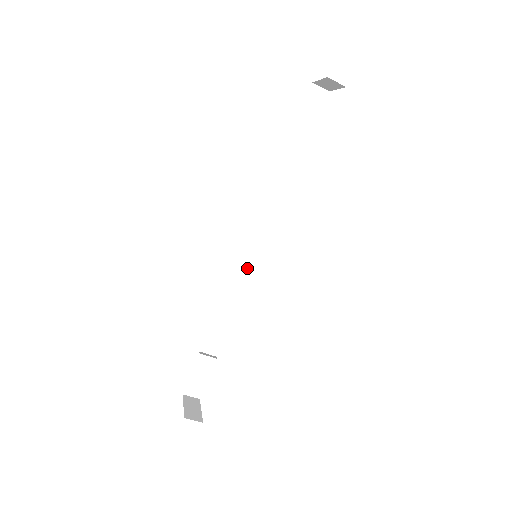
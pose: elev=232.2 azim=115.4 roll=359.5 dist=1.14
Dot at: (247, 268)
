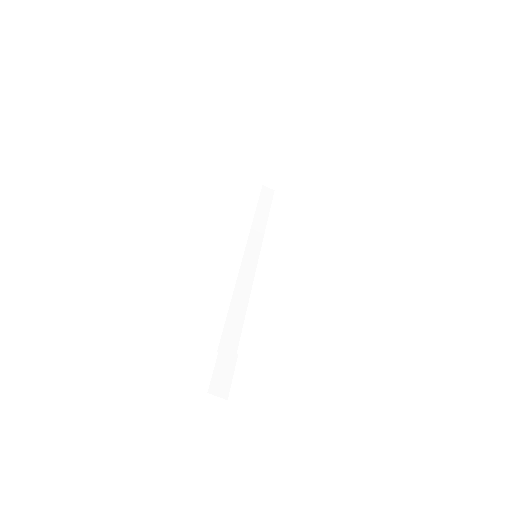
Dot at: (247, 282)
